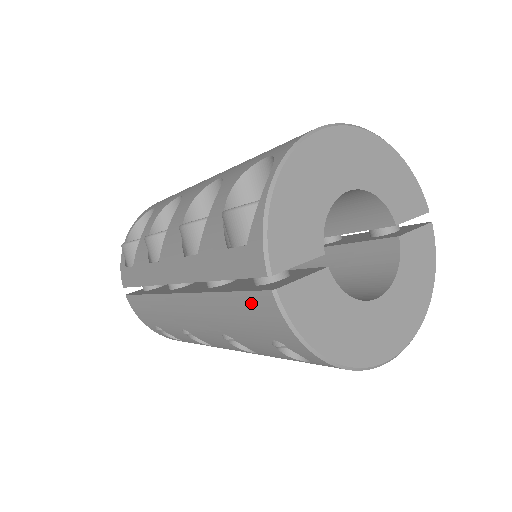
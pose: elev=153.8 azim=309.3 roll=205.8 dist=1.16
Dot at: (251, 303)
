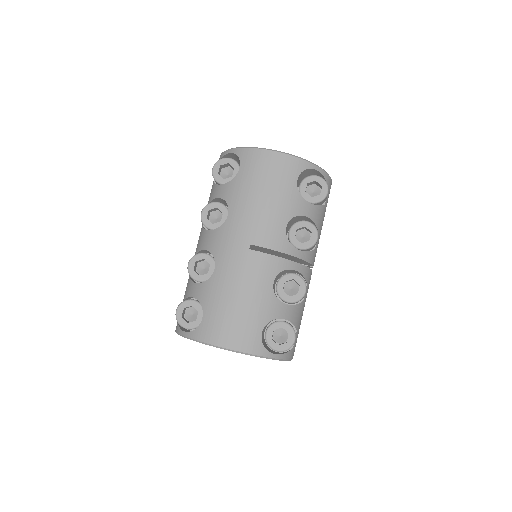
Dot at: occluded
